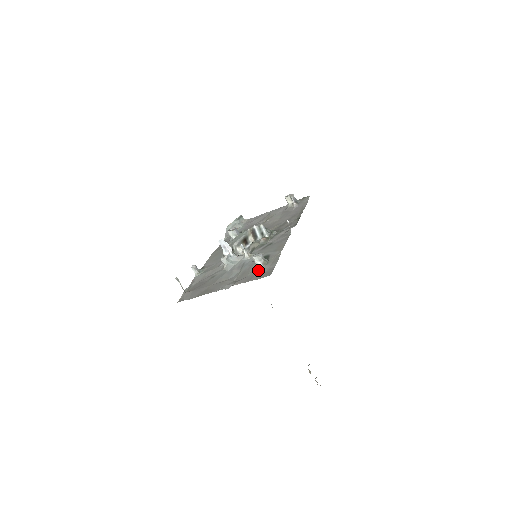
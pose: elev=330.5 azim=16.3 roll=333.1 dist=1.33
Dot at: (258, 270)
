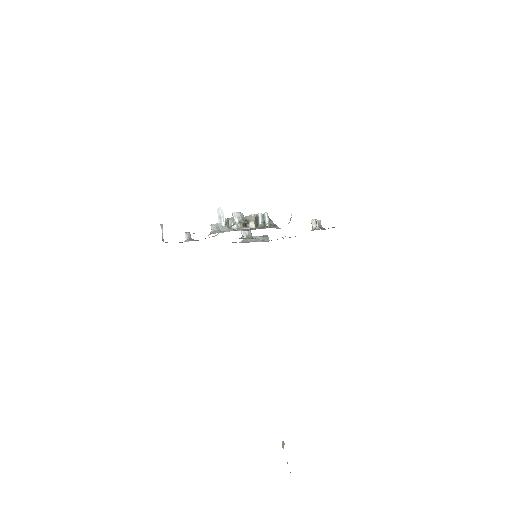
Dot at: (232, 225)
